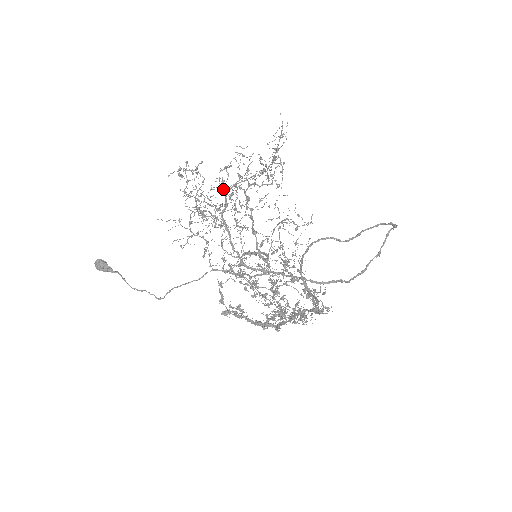
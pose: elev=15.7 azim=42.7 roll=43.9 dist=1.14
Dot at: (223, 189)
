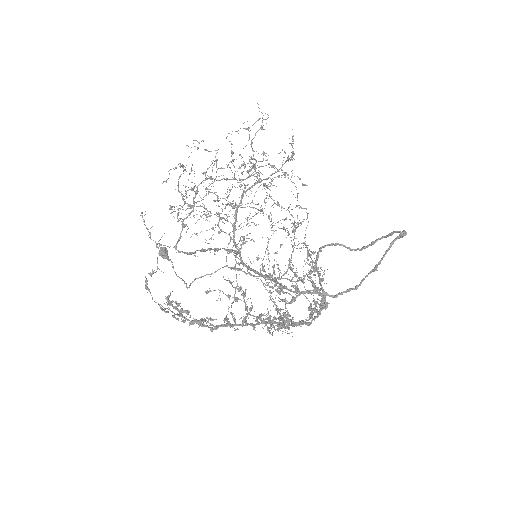
Dot at: occluded
